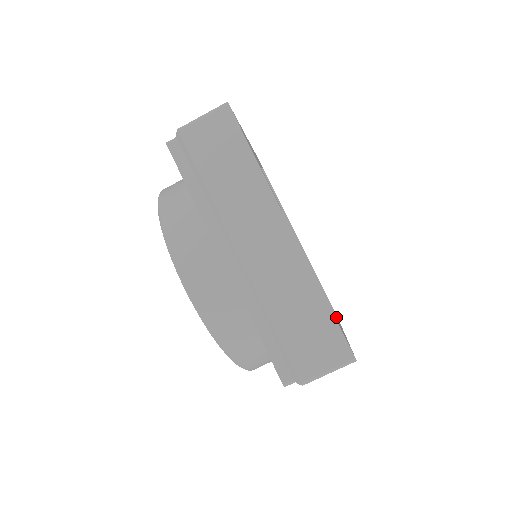
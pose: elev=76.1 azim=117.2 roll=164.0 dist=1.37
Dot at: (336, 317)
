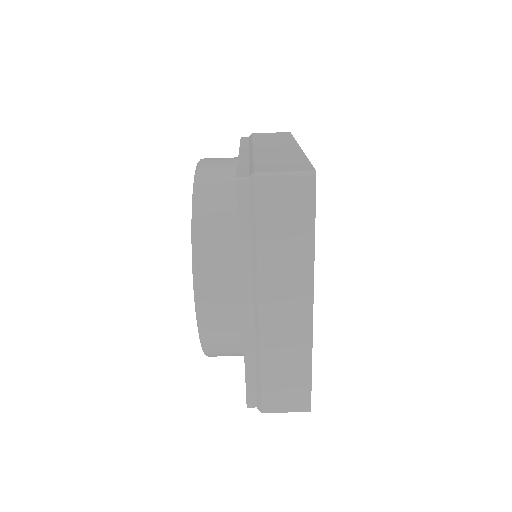
Dot at: occluded
